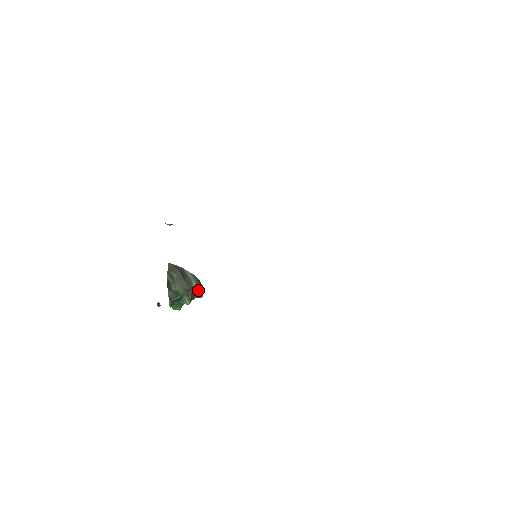
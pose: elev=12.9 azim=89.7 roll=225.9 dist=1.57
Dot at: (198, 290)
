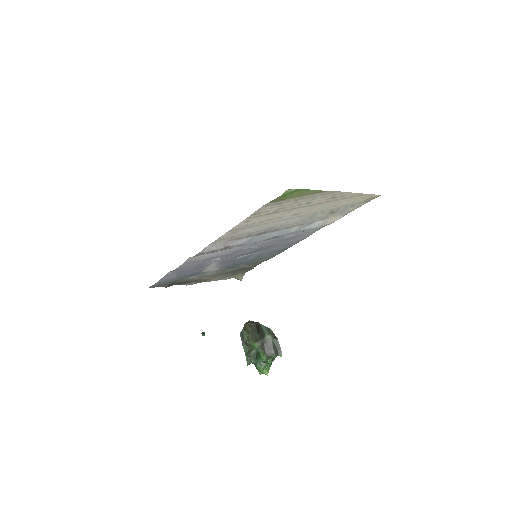
Dot at: (274, 345)
